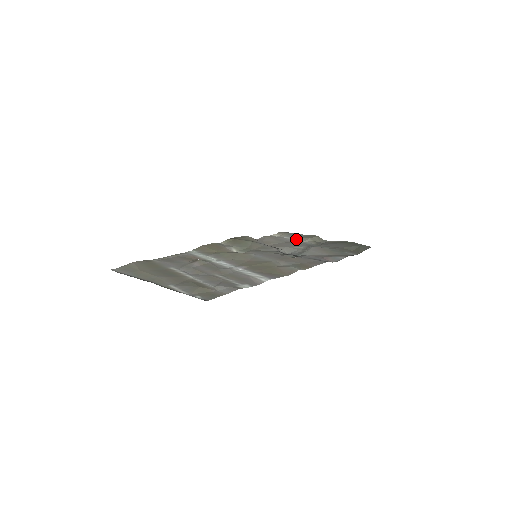
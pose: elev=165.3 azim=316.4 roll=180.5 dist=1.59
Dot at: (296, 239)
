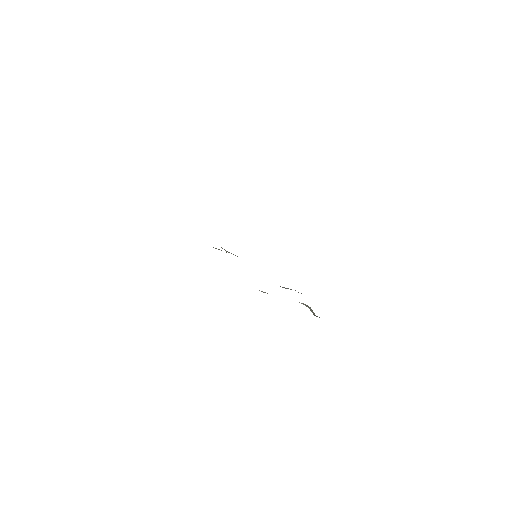
Dot at: occluded
